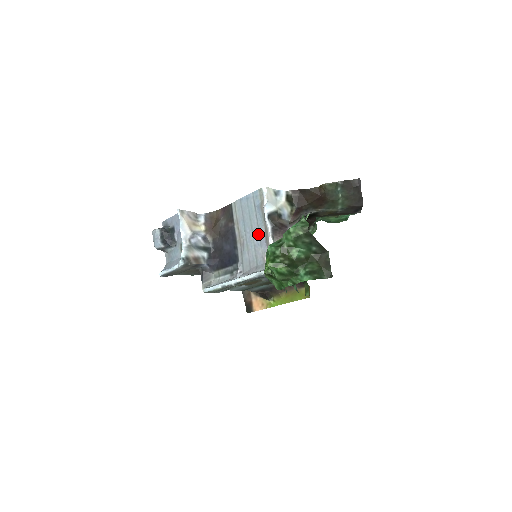
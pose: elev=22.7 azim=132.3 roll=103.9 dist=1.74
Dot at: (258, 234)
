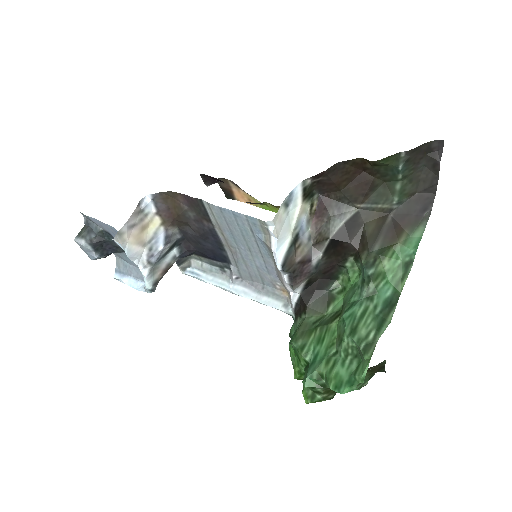
Dot at: (262, 261)
